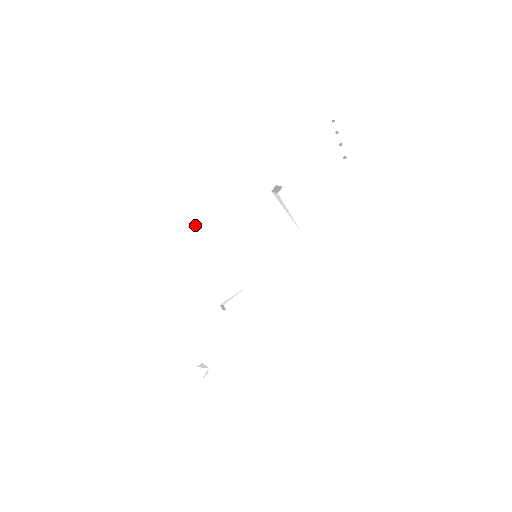
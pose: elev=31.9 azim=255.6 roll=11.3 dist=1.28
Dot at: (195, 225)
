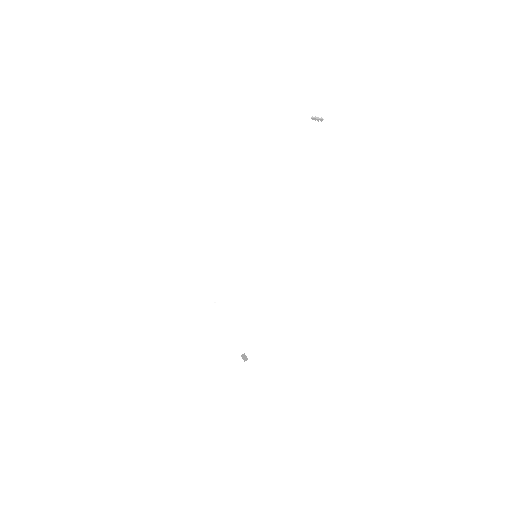
Dot at: (215, 300)
